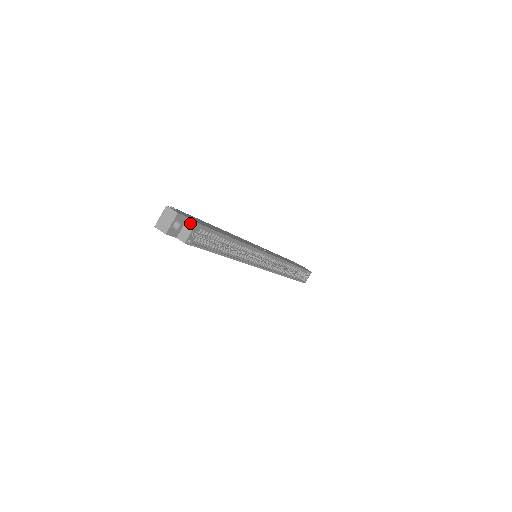
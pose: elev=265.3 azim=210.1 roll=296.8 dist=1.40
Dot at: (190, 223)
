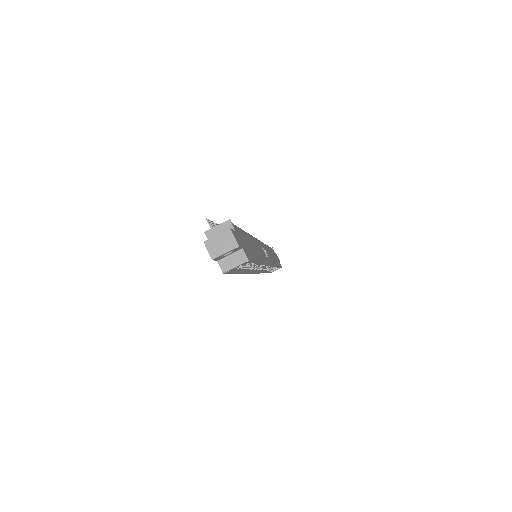
Dot at: (241, 256)
